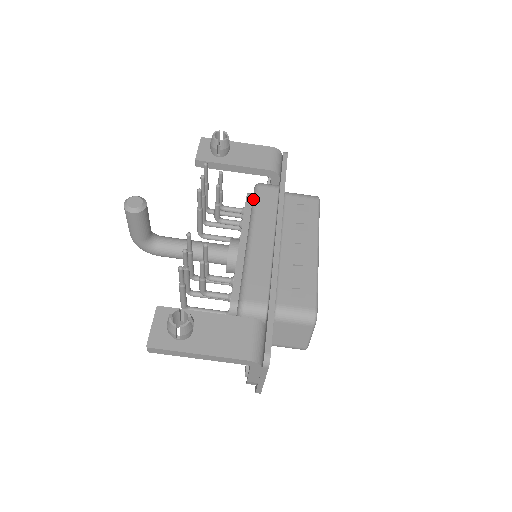
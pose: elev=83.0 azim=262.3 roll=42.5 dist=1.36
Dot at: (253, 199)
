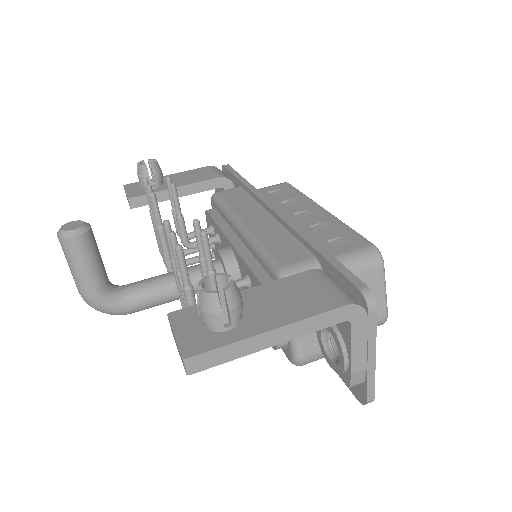
Dot at: (218, 204)
